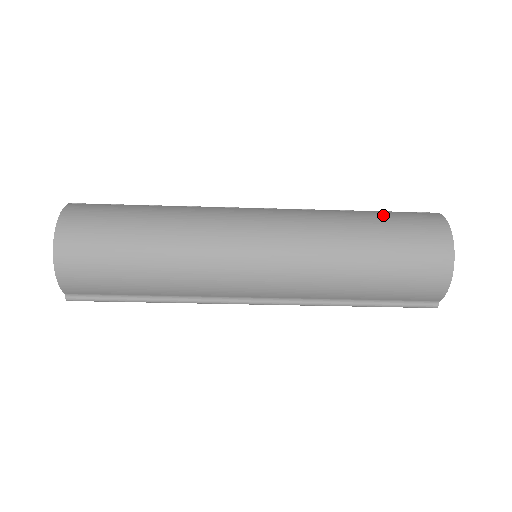
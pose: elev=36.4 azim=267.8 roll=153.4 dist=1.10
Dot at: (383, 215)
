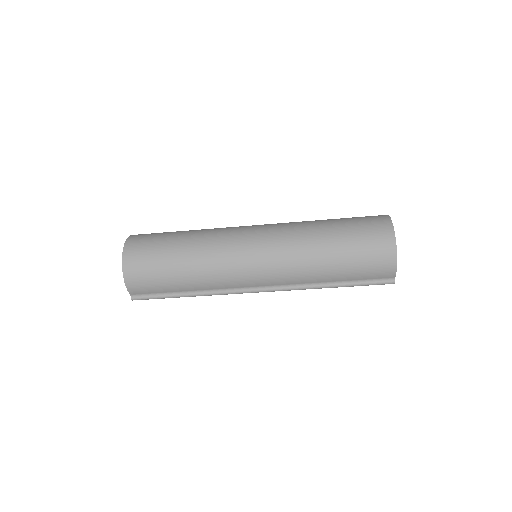
Dot at: (344, 220)
